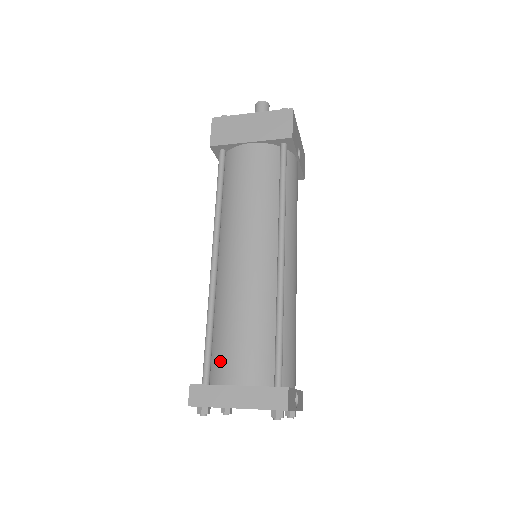
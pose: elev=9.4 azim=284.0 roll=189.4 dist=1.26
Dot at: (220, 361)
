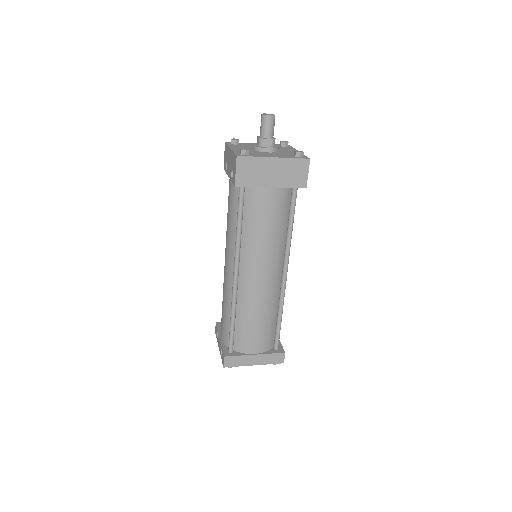
Dot at: (242, 341)
